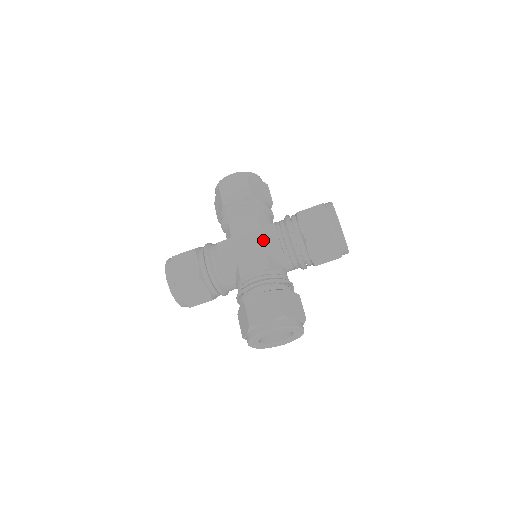
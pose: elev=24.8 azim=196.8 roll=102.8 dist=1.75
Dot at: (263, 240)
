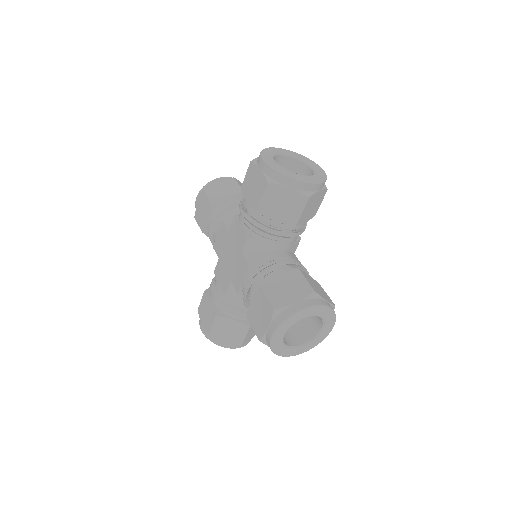
Dot at: (235, 241)
